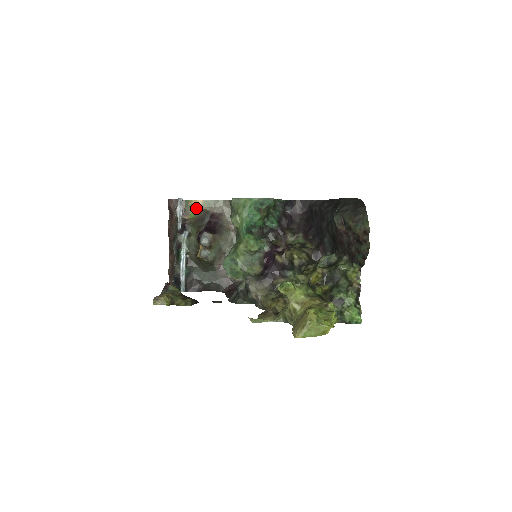
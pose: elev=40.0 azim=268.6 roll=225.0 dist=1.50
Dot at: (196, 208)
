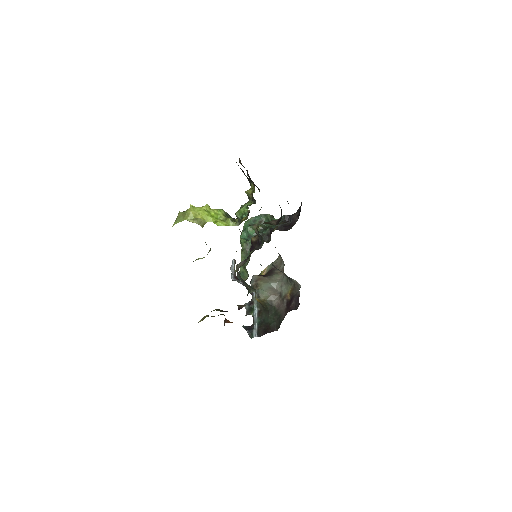
Dot at: (264, 274)
